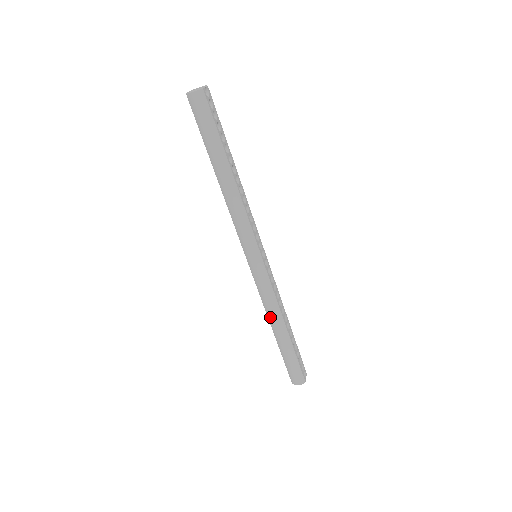
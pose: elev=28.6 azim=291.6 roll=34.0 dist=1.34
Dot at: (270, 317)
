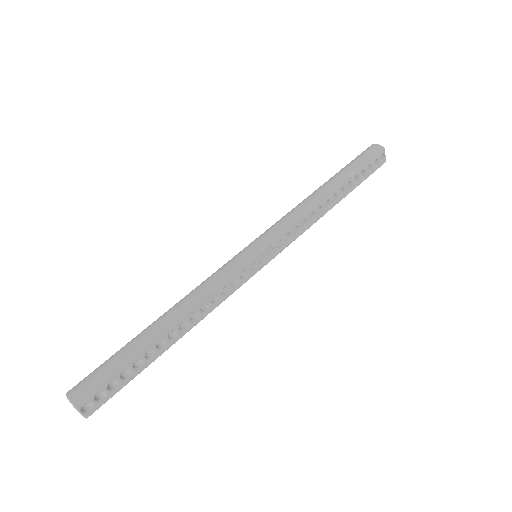
Dot at: occluded
